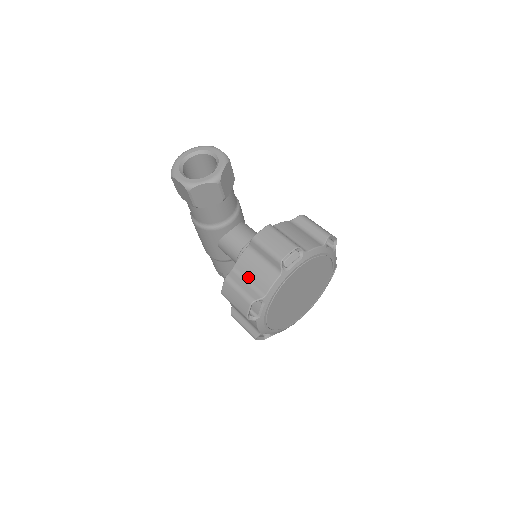
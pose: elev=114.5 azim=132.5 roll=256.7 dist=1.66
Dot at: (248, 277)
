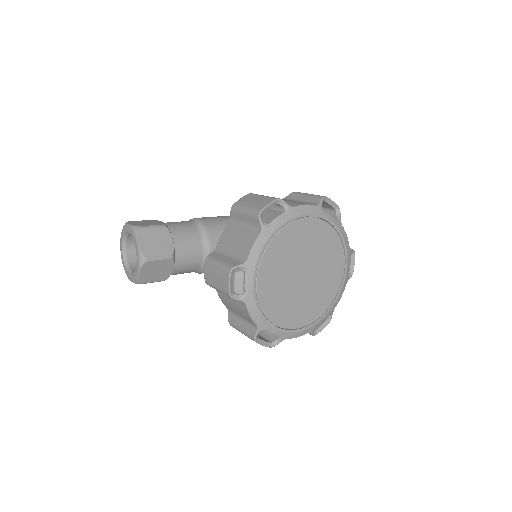
Dot at: (238, 314)
